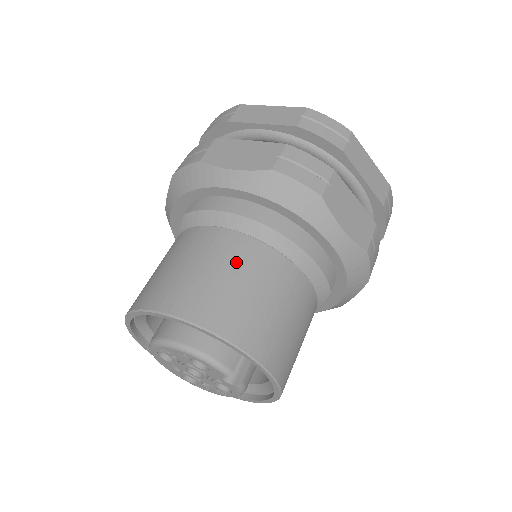
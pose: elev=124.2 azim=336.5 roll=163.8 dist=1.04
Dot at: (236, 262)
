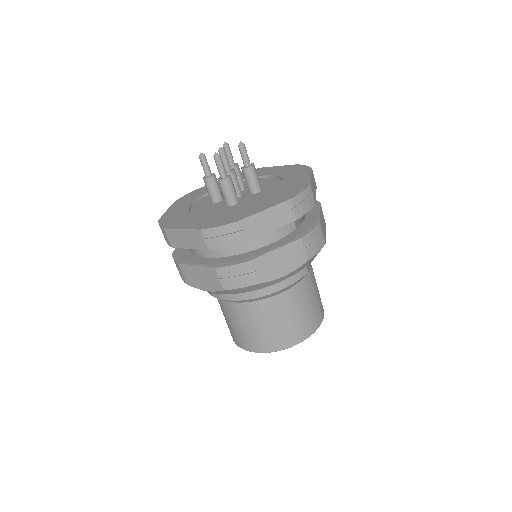
Dot at: (252, 319)
